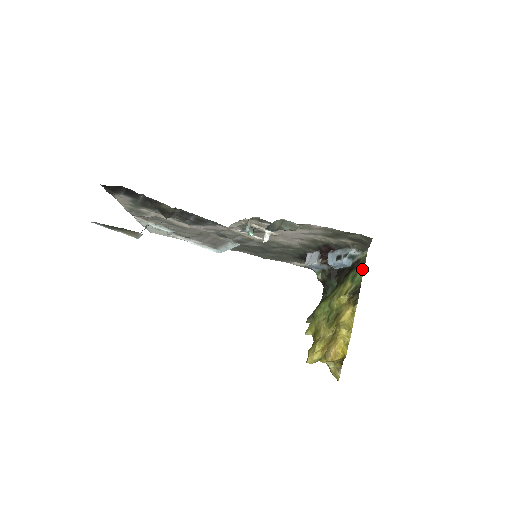
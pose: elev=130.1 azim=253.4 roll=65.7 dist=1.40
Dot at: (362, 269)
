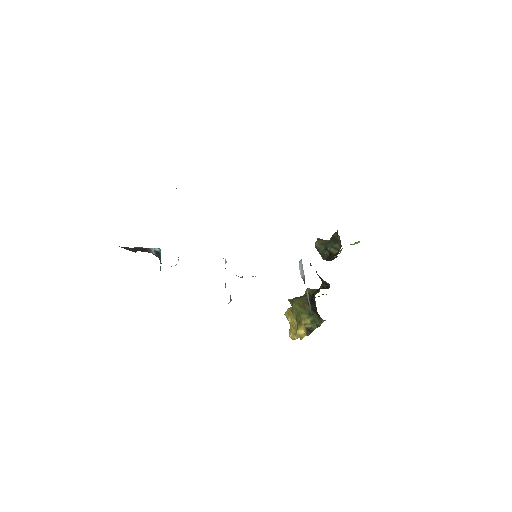
Dot at: (317, 326)
